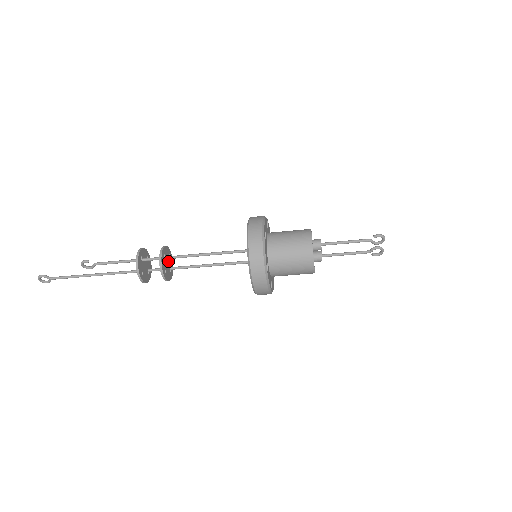
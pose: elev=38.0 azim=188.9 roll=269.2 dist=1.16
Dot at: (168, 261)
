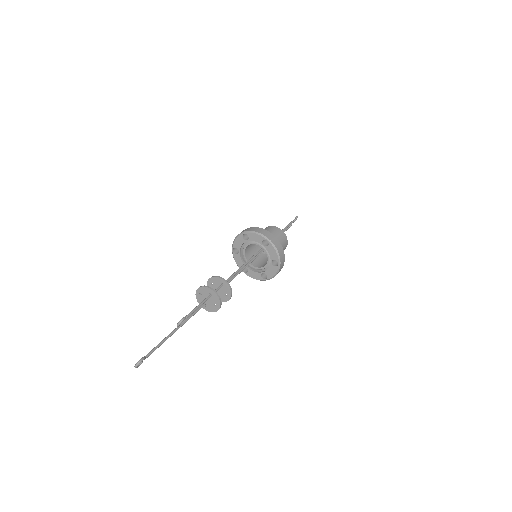
Dot at: (217, 287)
